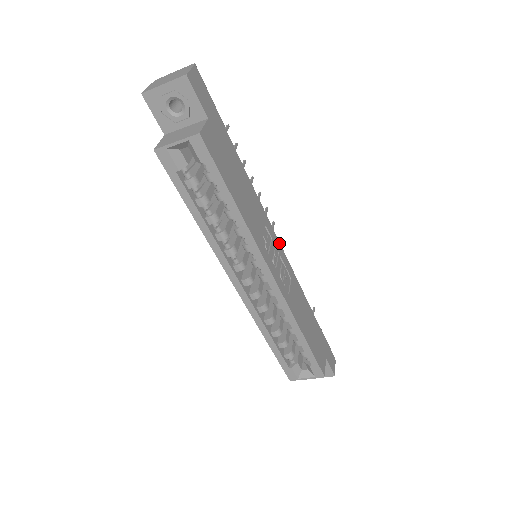
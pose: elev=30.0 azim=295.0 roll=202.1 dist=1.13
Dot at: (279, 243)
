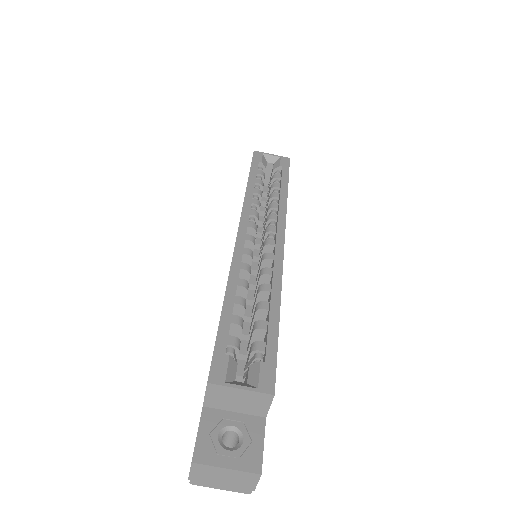
Dot at: occluded
